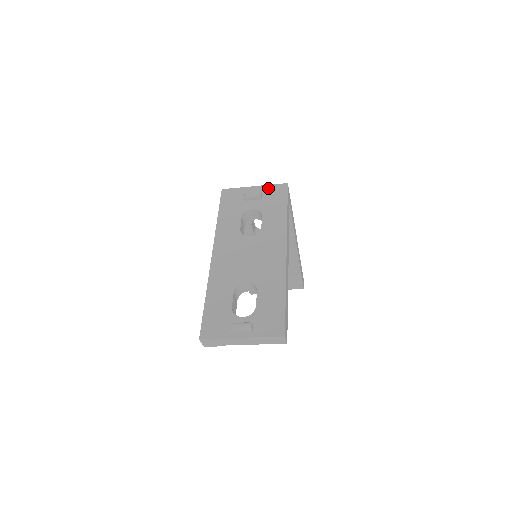
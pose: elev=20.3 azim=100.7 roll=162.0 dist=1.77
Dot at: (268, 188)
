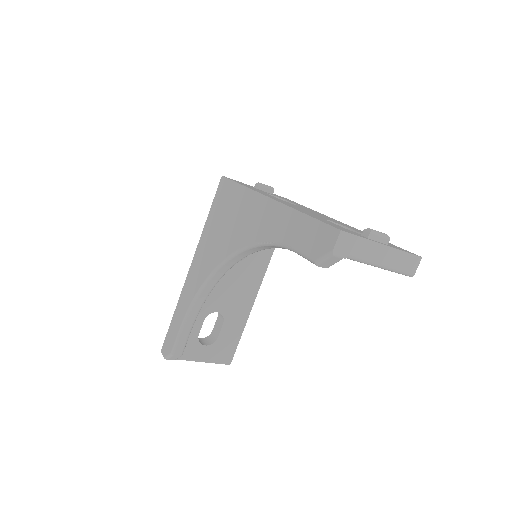
Dot at: occluded
